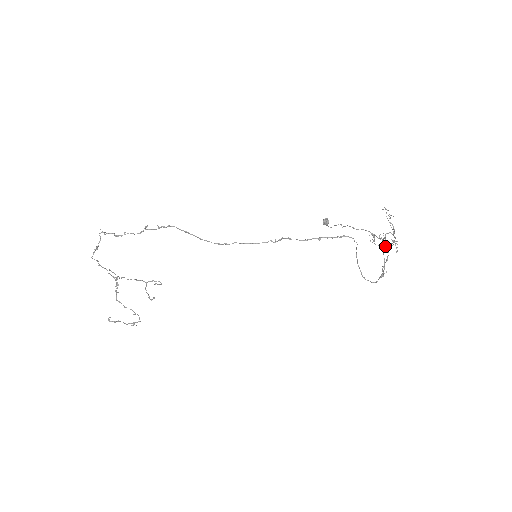
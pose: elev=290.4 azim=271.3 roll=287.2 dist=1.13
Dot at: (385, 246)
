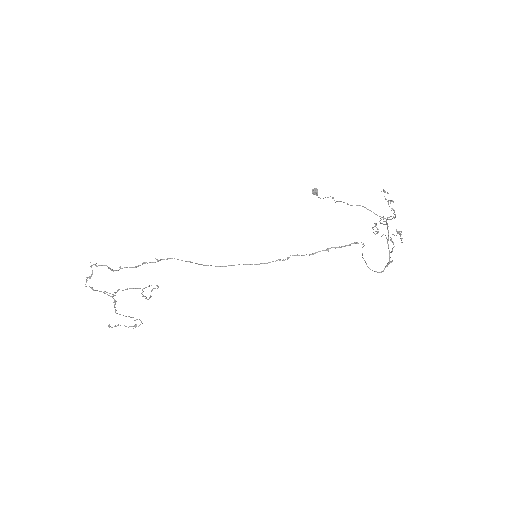
Dot at: (388, 234)
